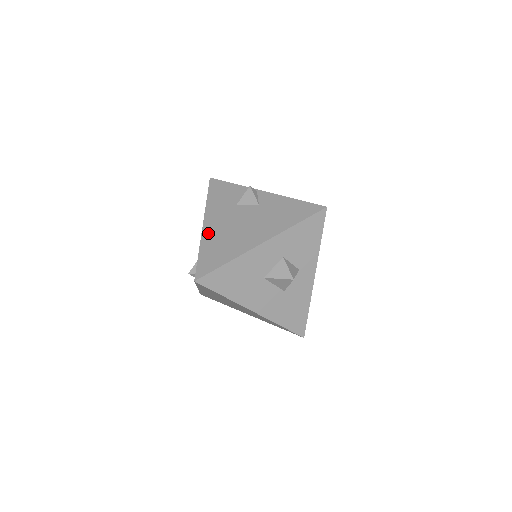
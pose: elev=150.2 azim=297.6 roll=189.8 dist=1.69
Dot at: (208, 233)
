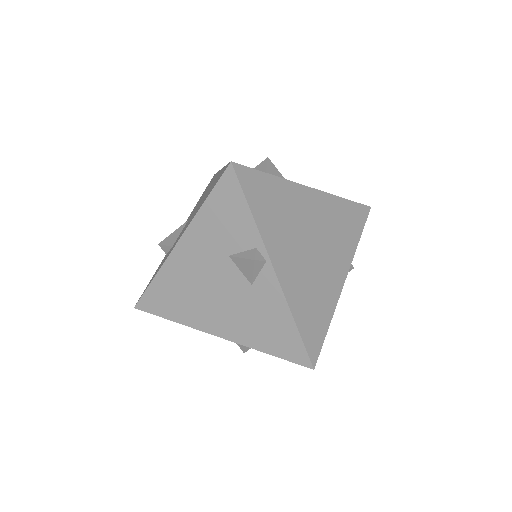
Dot at: (174, 264)
